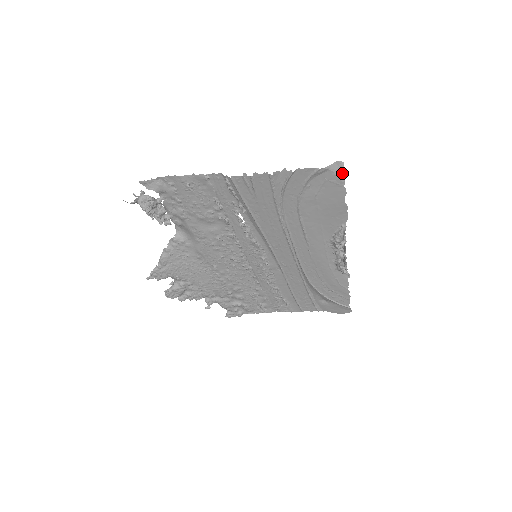
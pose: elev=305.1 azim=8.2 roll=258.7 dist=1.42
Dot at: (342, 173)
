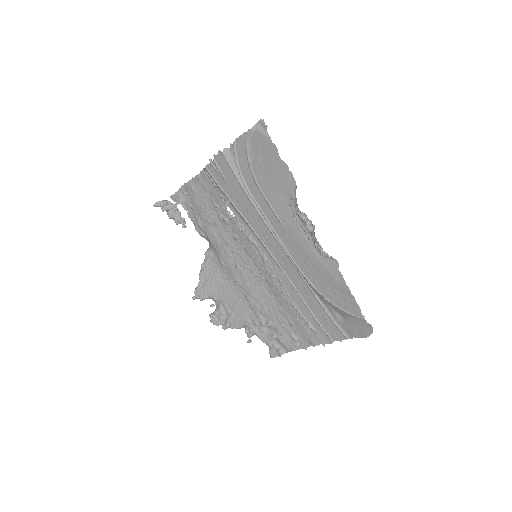
Dot at: (265, 130)
